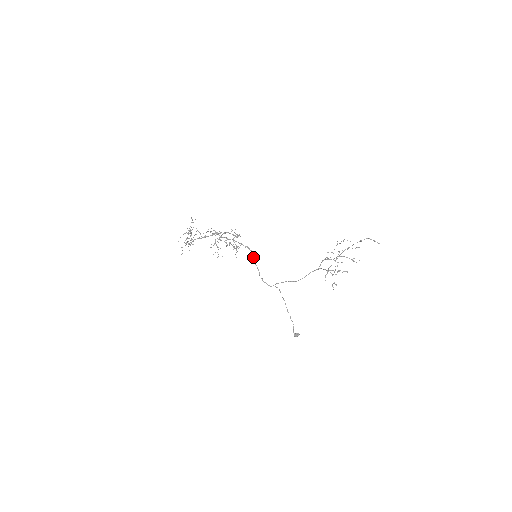
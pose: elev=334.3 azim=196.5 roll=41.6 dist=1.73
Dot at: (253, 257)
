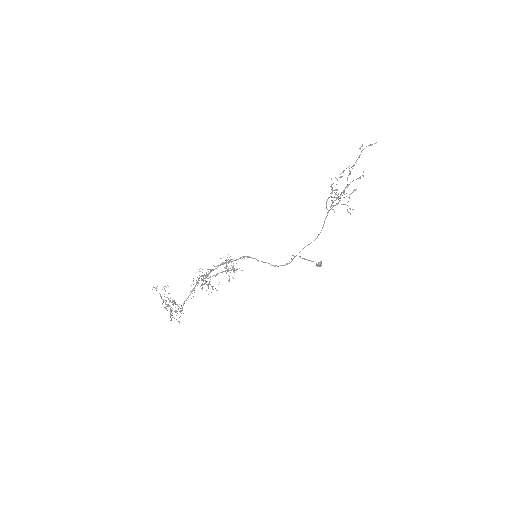
Dot at: occluded
